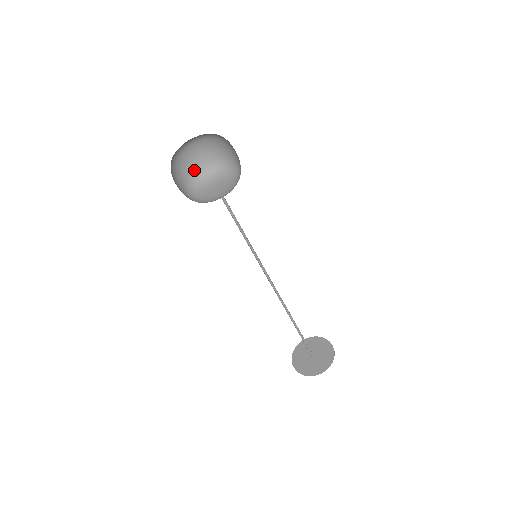
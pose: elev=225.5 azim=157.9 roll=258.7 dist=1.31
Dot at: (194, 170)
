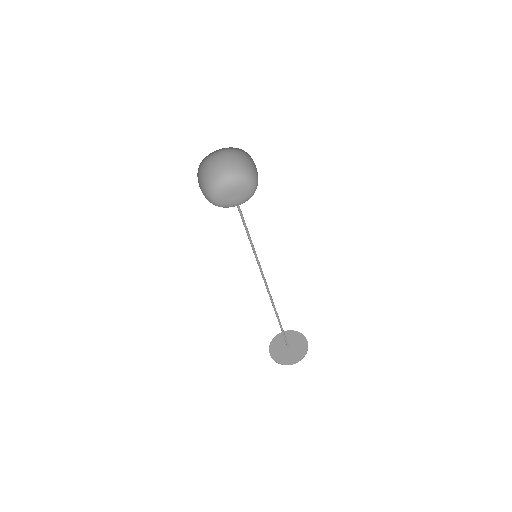
Dot at: (221, 172)
